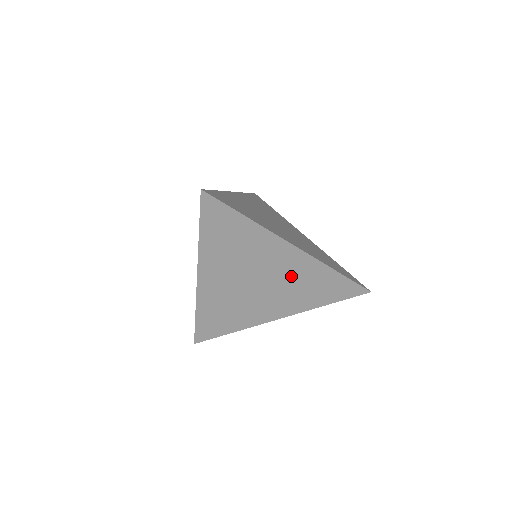
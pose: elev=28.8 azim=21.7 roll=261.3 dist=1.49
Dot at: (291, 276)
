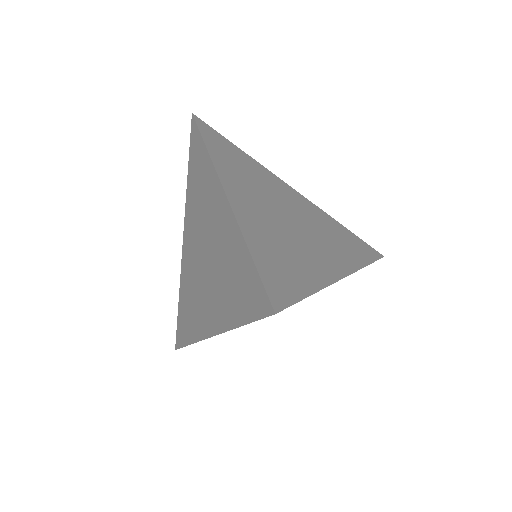
Dot at: occluded
